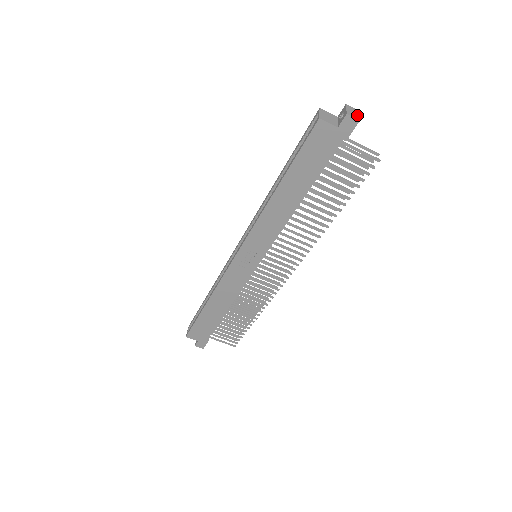
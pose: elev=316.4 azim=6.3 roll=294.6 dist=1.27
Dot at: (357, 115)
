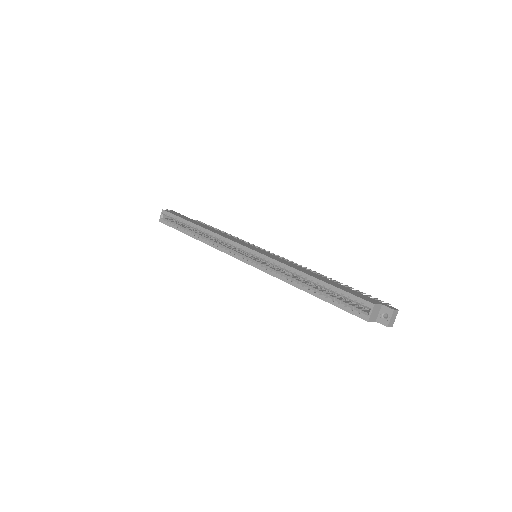
Dot at: (394, 320)
